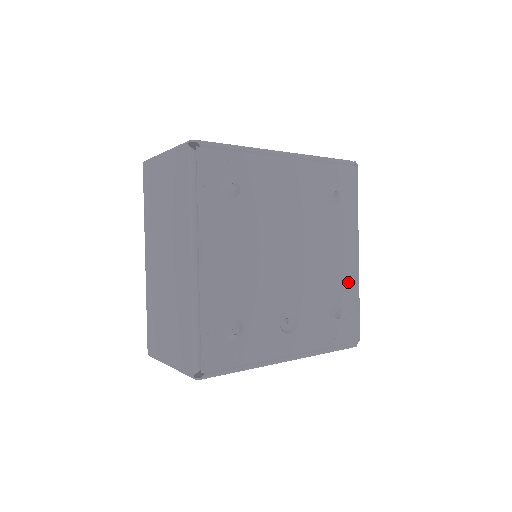
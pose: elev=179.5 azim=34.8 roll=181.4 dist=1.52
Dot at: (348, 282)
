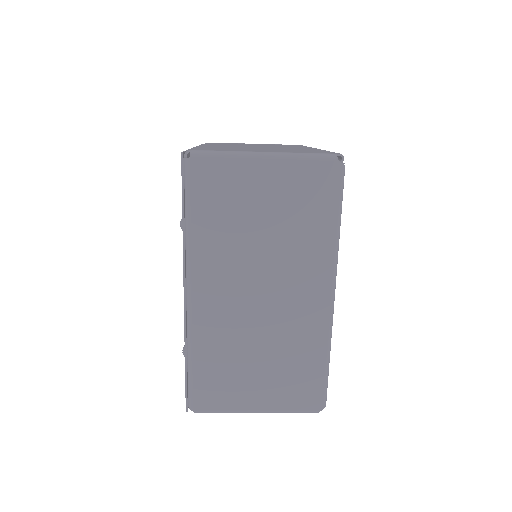
Dot at: occluded
